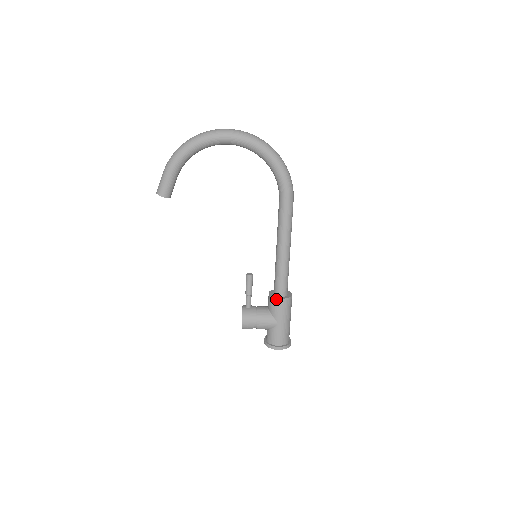
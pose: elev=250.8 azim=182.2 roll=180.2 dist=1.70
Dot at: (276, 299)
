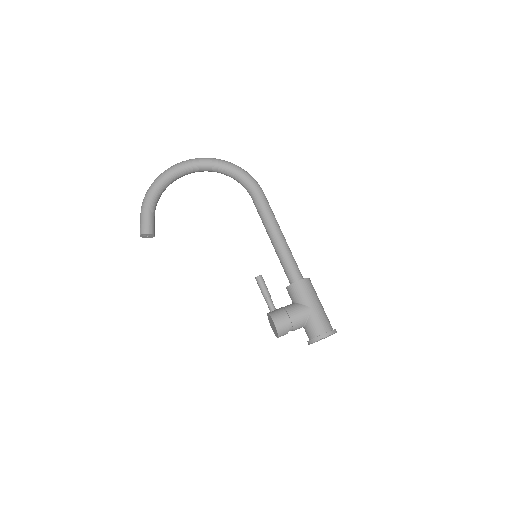
Dot at: (295, 283)
